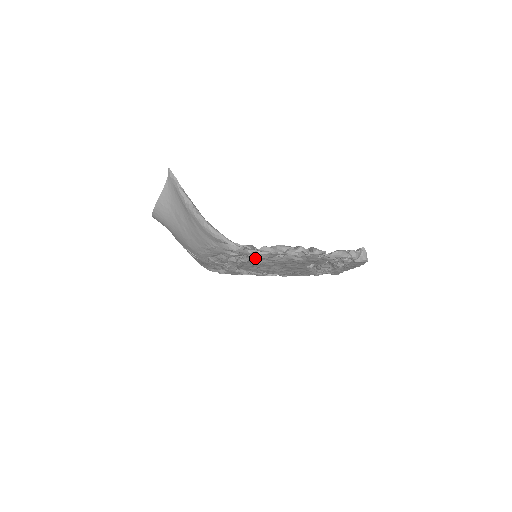
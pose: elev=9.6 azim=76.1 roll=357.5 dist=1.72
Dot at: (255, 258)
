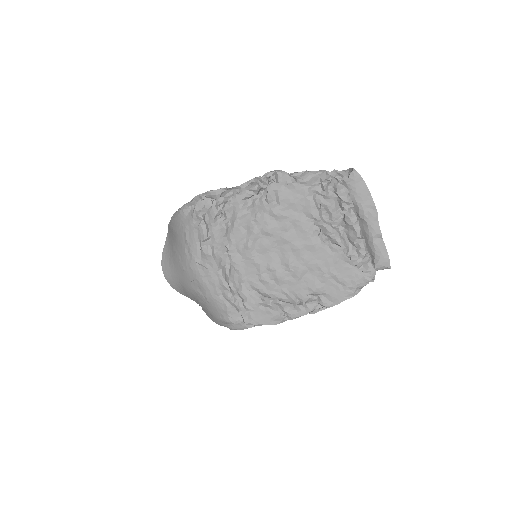
Dot at: (232, 229)
